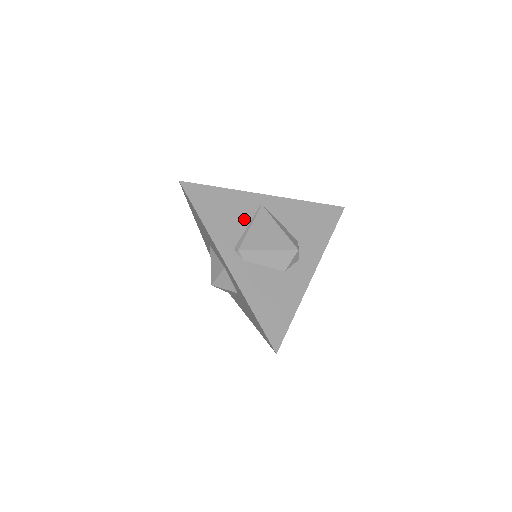
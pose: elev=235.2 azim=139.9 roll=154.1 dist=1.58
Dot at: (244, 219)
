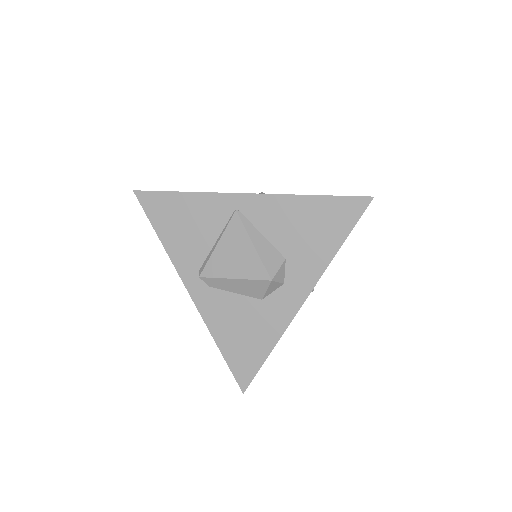
Dot at: (211, 233)
